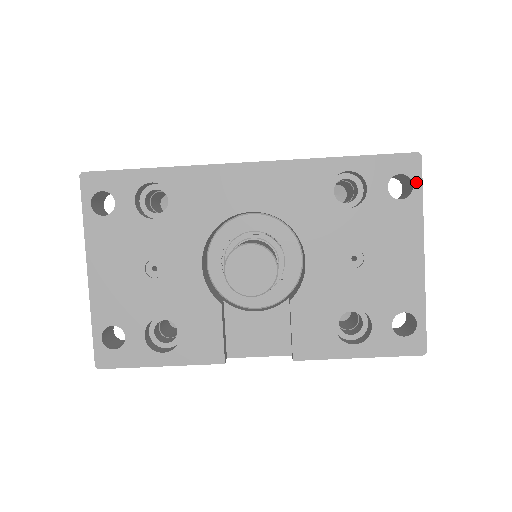
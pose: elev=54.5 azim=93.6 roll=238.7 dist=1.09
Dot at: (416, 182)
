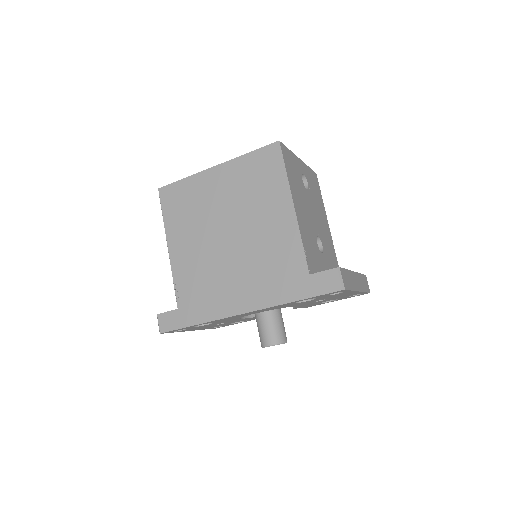
Dot at: (345, 291)
